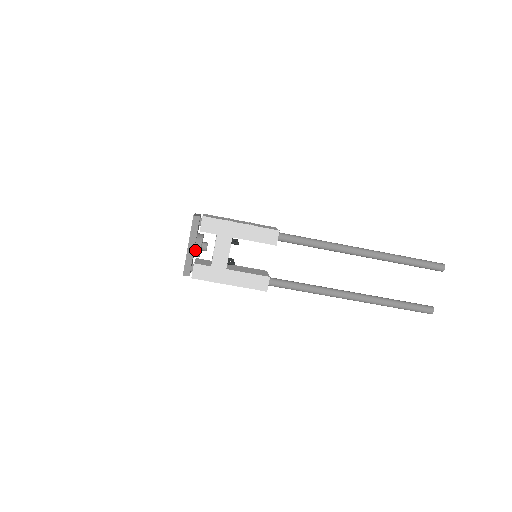
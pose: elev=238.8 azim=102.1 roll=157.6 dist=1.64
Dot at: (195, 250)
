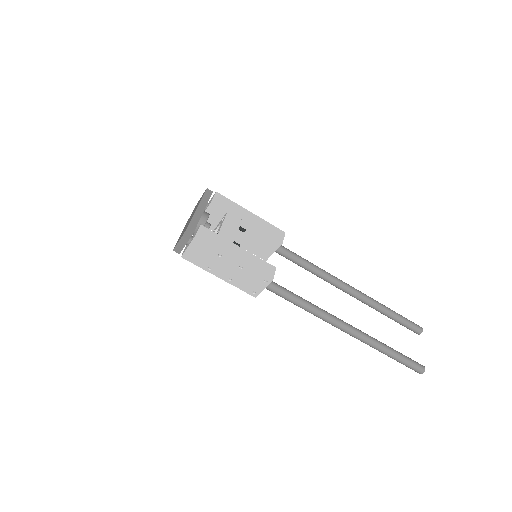
Dot at: (201, 218)
